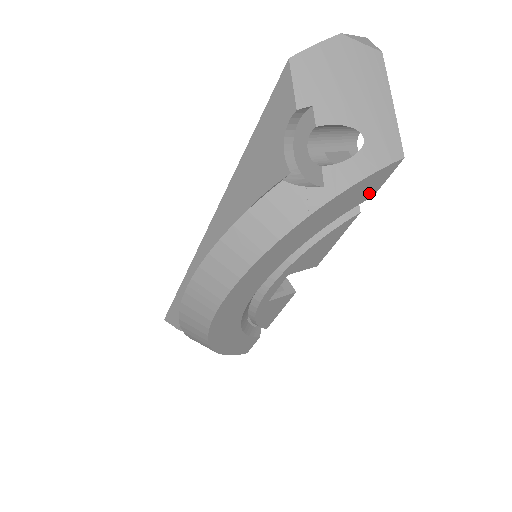
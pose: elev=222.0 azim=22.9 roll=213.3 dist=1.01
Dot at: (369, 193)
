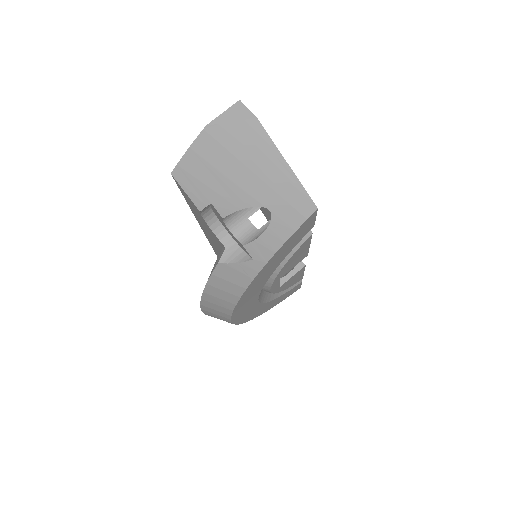
Dot at: (305, 231)
